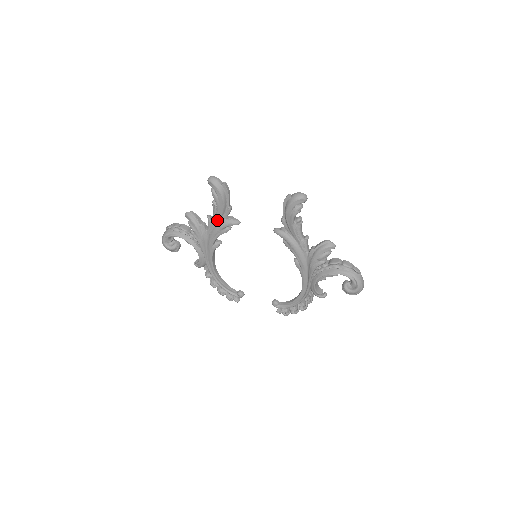
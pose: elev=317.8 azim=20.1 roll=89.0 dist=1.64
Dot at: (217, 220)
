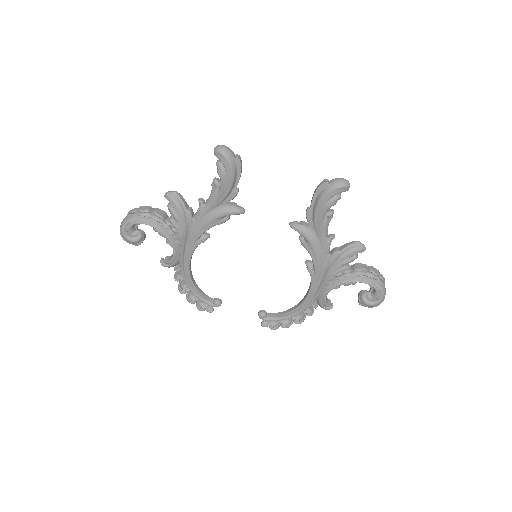
Dot at: (214, 206)
